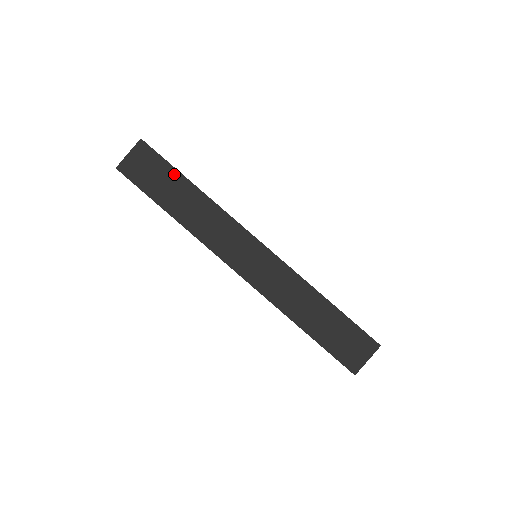
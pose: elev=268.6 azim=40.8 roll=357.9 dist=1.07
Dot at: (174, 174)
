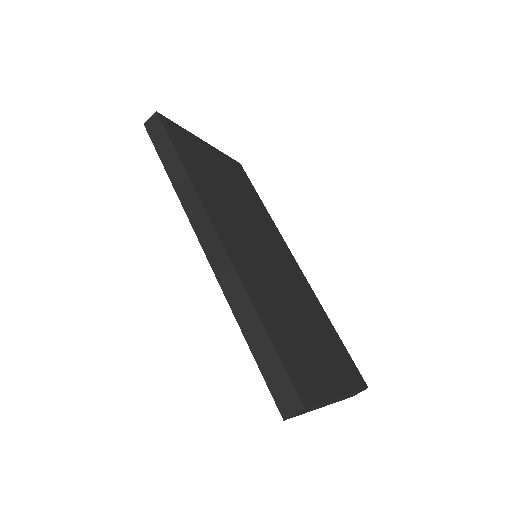
Dot at: (315, 406)
